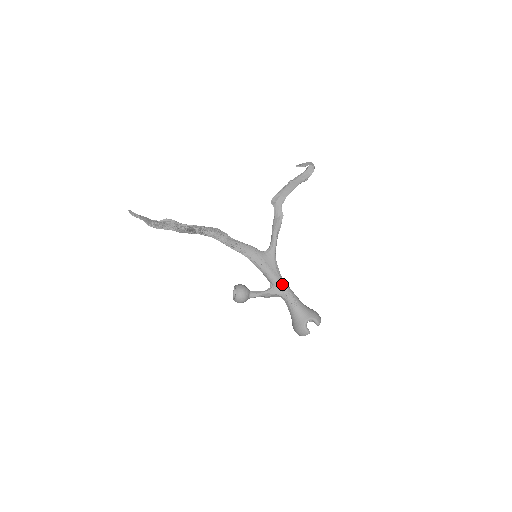
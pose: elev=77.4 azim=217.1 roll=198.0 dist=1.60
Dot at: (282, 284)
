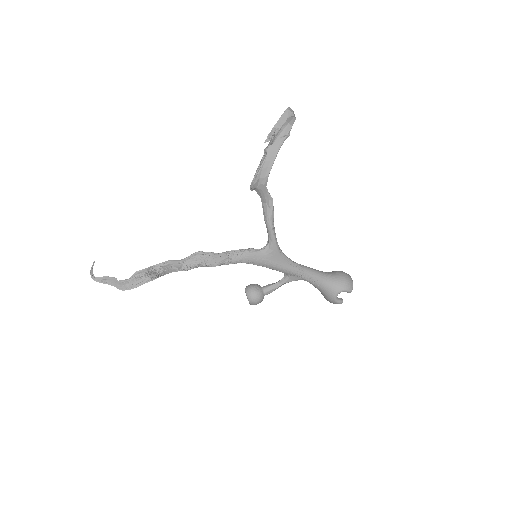
Dot at: (297, 272)
